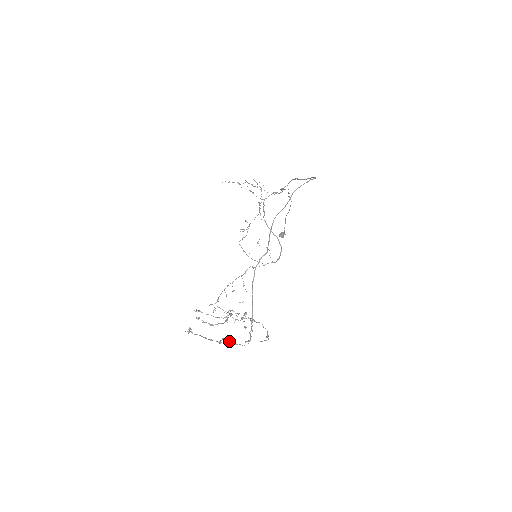
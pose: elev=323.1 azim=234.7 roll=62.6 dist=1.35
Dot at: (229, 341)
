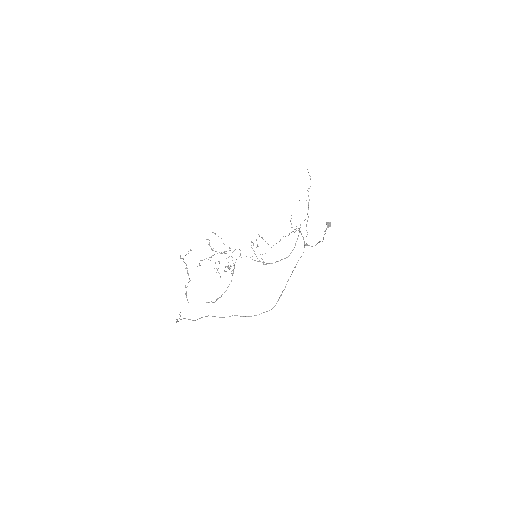
Dot at: (185, 294)
